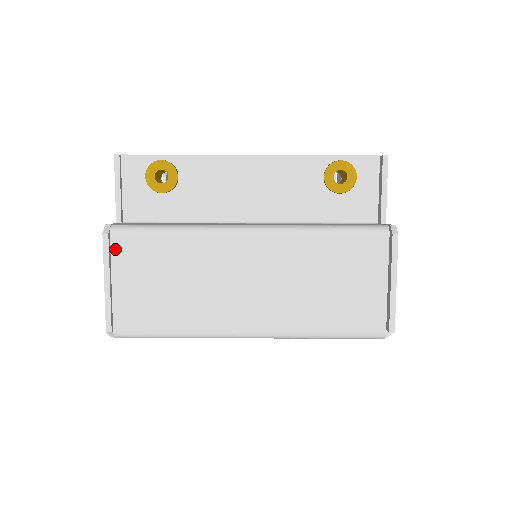
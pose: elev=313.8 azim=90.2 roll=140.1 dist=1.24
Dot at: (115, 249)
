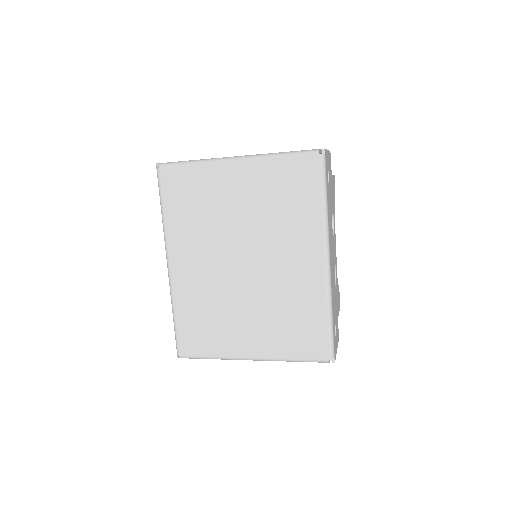
Dot at: occluded
